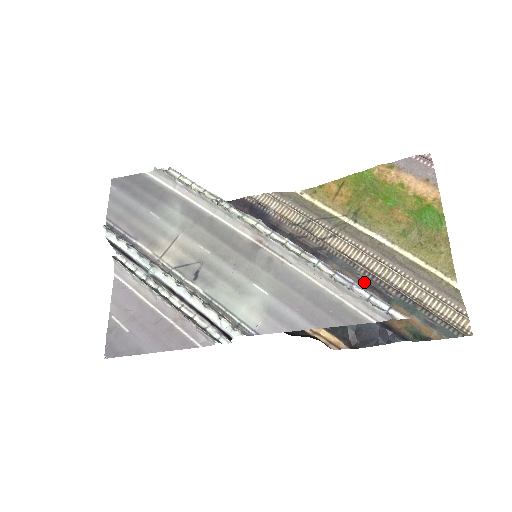
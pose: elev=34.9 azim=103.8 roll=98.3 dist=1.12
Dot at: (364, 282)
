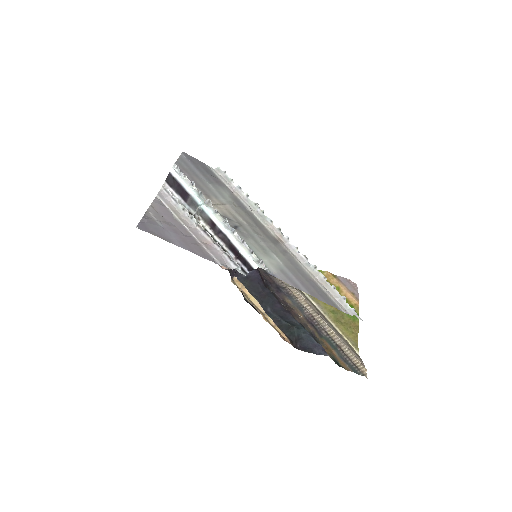
Dot at: (307, 319)
